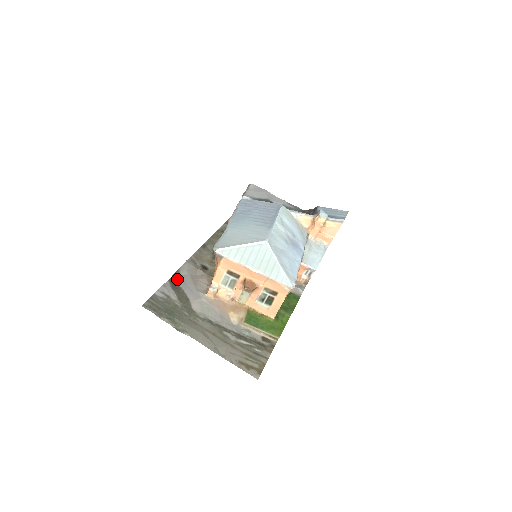
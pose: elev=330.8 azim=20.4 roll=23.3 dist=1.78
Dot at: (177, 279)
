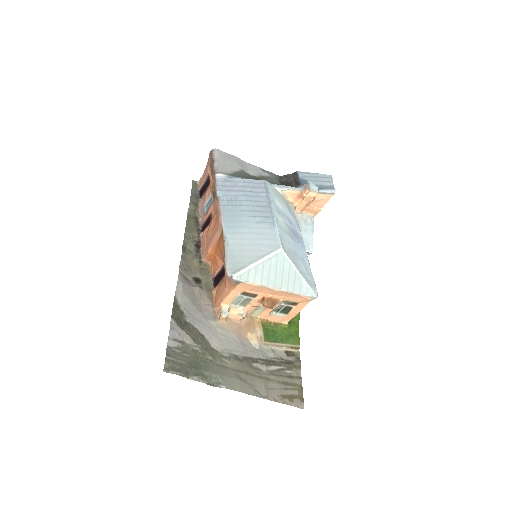
Dot at: (179, 311)
